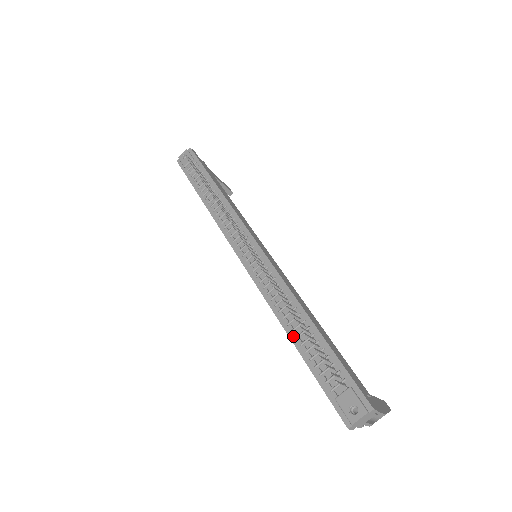
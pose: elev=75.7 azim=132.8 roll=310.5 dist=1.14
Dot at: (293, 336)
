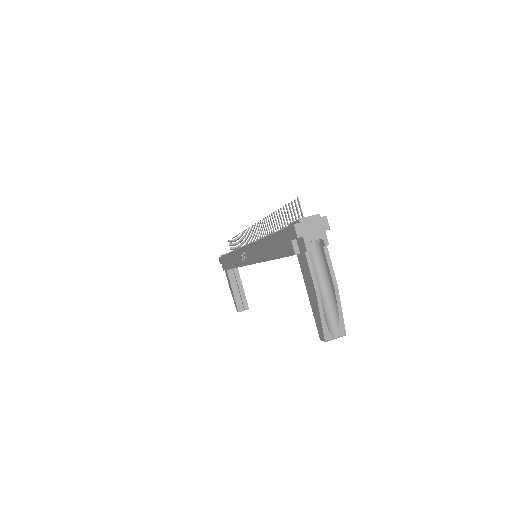
Dot at: occluded
